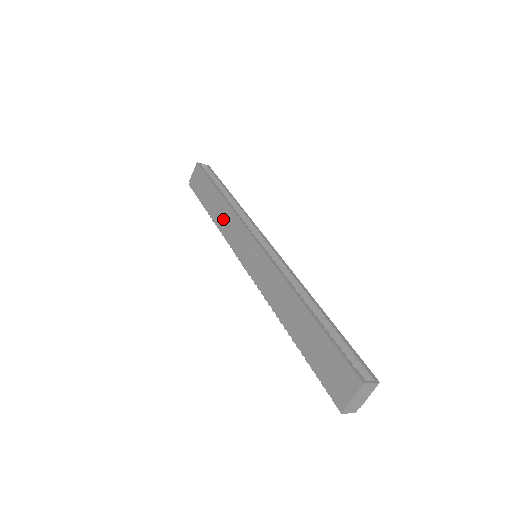
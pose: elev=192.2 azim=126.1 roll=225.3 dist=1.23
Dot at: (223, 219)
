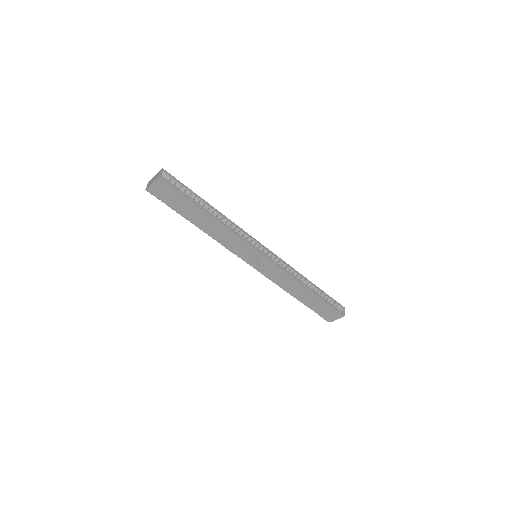
Dot at: (219, 234)
